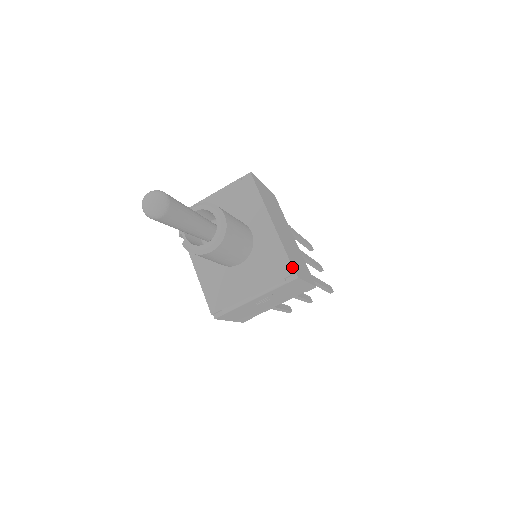
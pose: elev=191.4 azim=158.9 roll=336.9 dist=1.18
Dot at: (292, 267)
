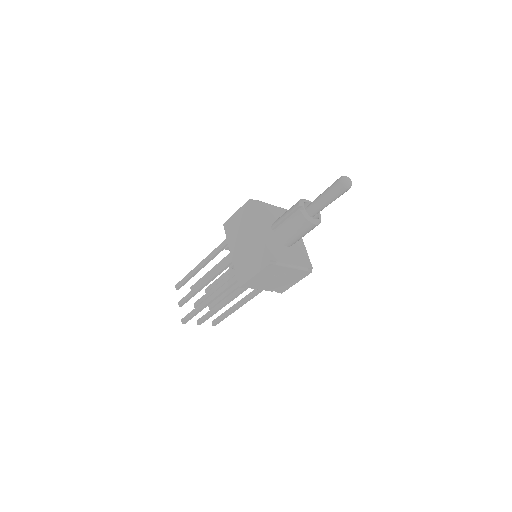
Dot at: occluded
